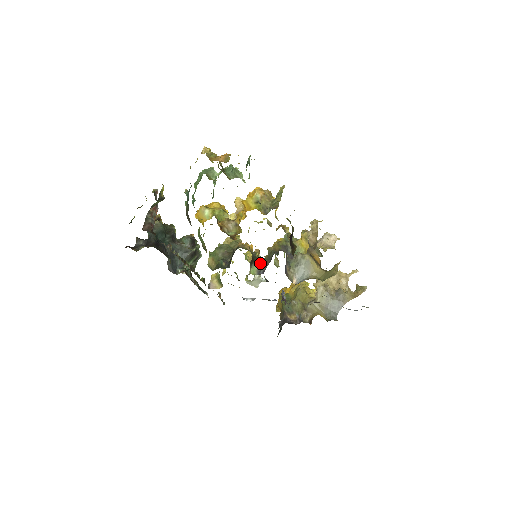
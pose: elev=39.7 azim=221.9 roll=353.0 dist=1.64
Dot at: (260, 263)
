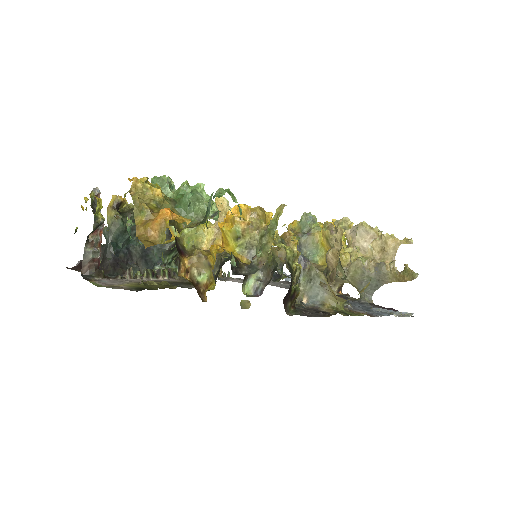
Dot at: (259, 272)
